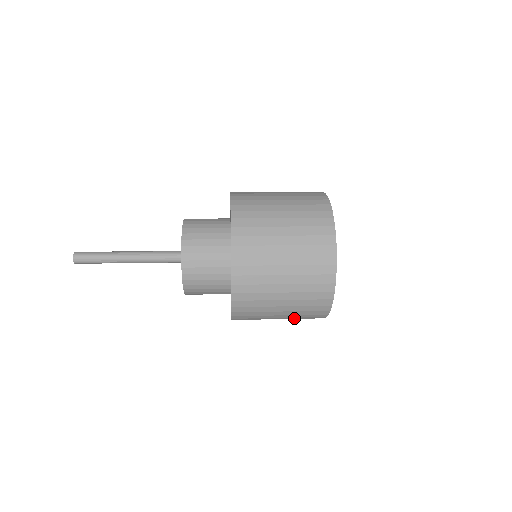
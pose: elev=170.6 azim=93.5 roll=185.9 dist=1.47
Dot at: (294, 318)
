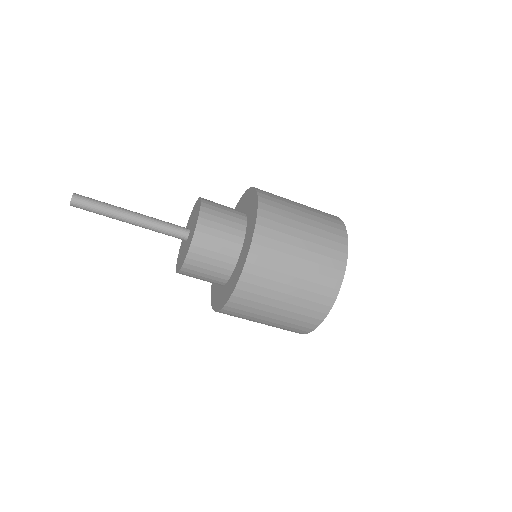
Dot at: (287, 320)
